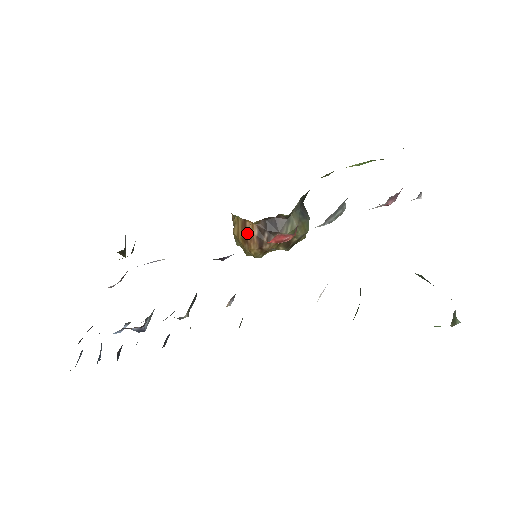
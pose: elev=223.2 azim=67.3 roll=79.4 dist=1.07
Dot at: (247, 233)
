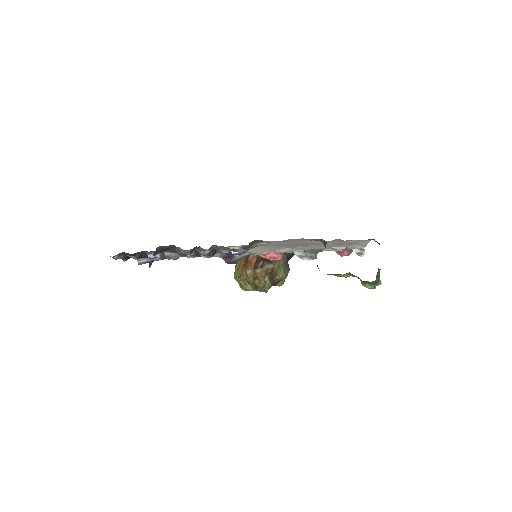
Dot at: (248, 261)
